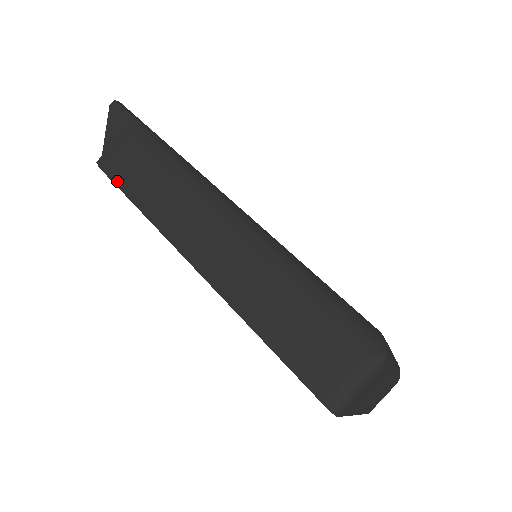
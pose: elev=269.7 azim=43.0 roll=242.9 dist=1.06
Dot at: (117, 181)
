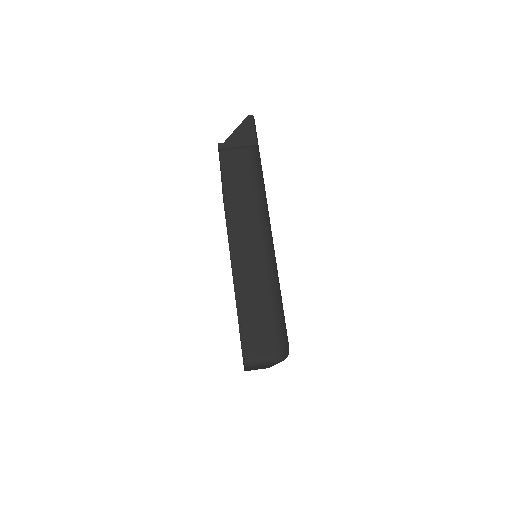
Dot at: (224, 170)
